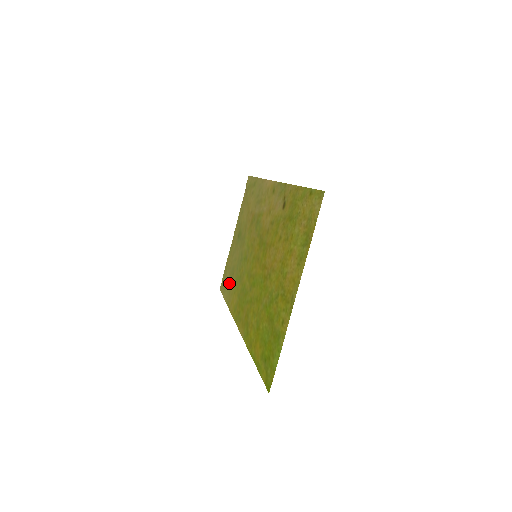
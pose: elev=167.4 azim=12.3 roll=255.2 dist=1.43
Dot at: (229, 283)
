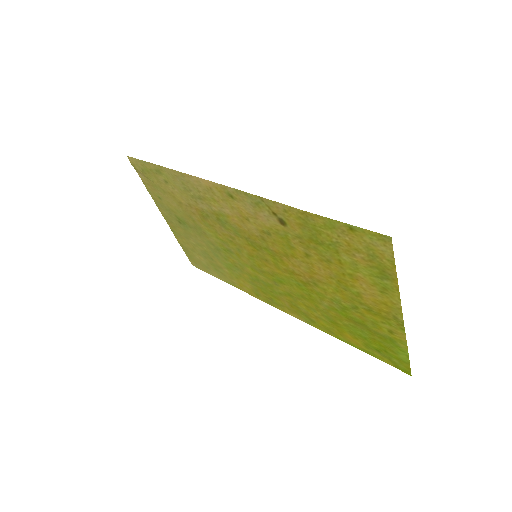
Dot at: (212, 266)
